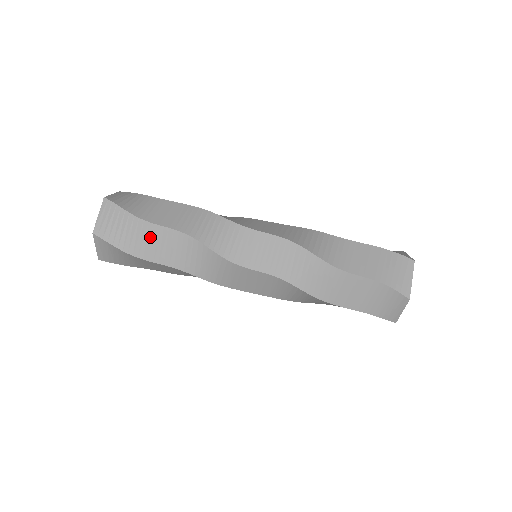
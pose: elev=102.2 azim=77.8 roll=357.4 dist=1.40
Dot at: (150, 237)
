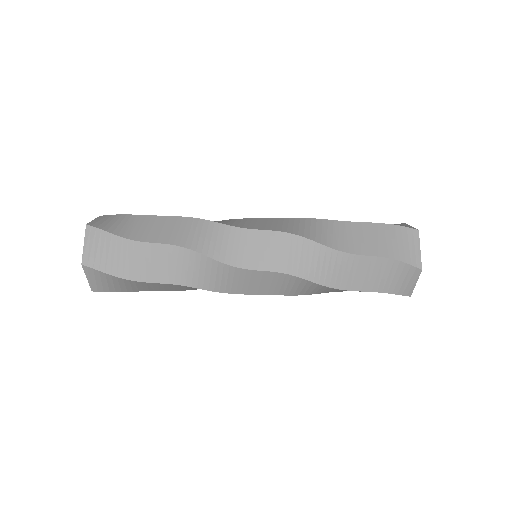
Dot at: (143, 257)
